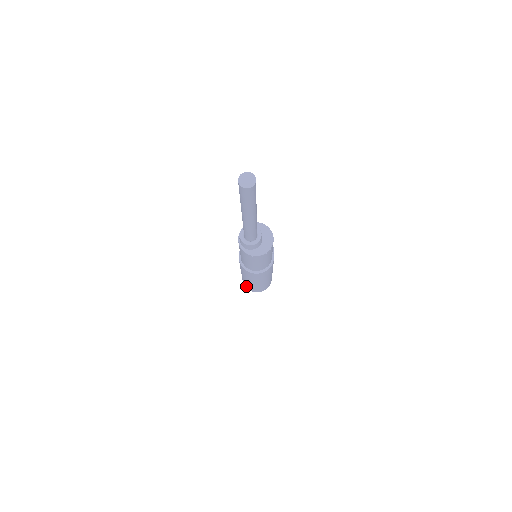
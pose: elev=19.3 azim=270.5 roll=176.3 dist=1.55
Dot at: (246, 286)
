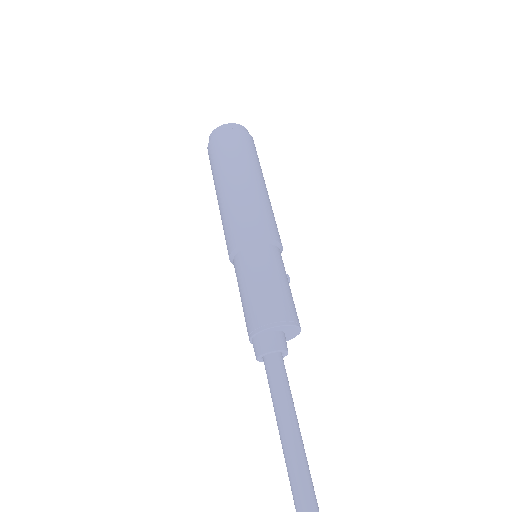
Dot at: occluded
